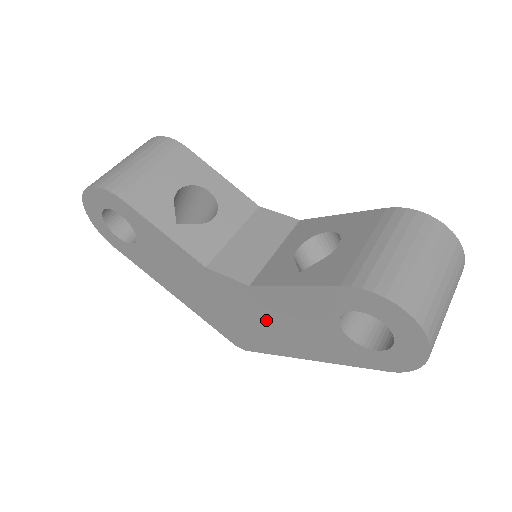
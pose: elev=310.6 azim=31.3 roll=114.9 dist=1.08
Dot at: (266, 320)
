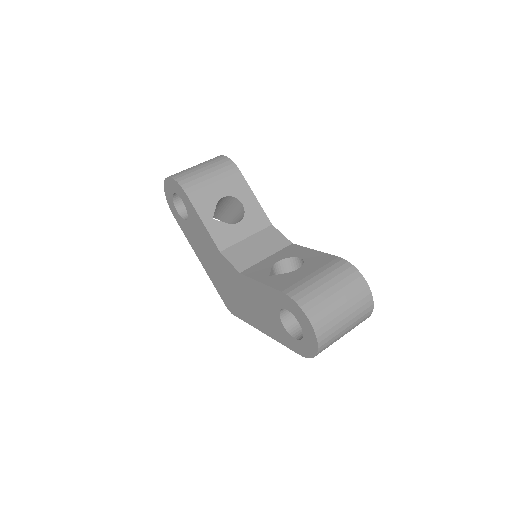
Dot at: (245, 298)
